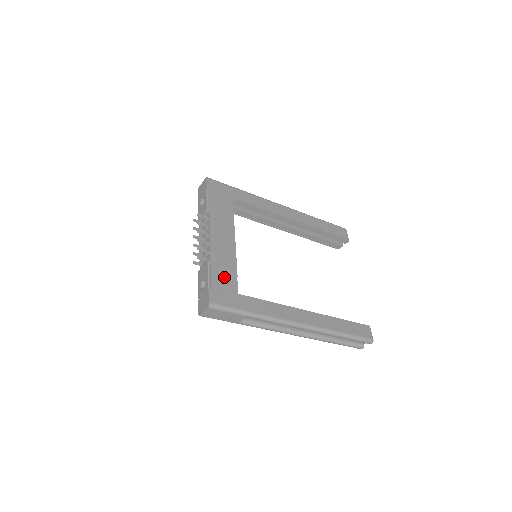
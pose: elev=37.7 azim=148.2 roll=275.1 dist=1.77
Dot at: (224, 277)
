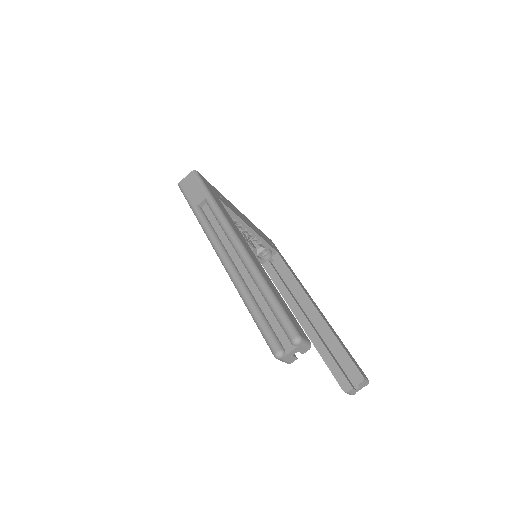
Dot at: (221, 197)
